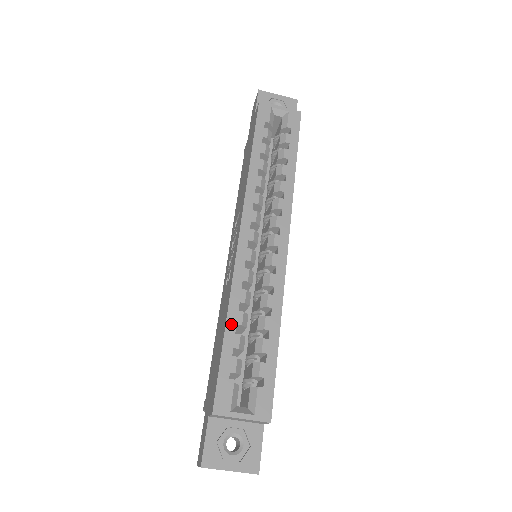
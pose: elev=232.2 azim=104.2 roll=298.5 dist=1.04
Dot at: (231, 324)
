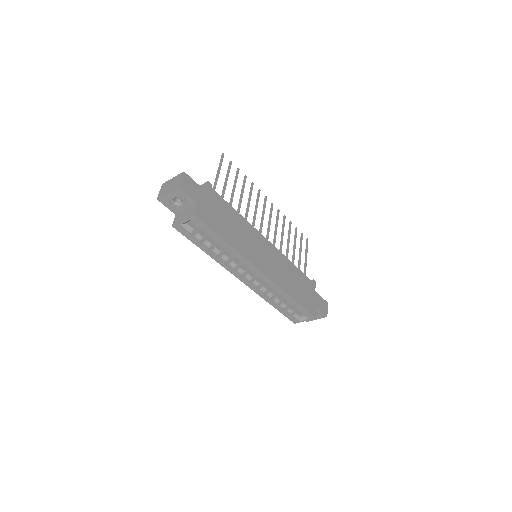
Dot at: (274, 305)
